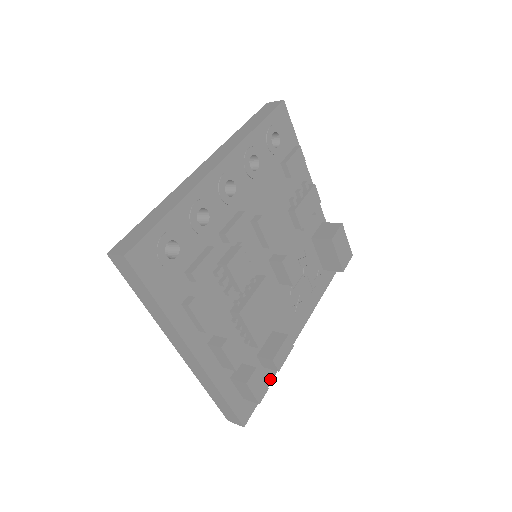
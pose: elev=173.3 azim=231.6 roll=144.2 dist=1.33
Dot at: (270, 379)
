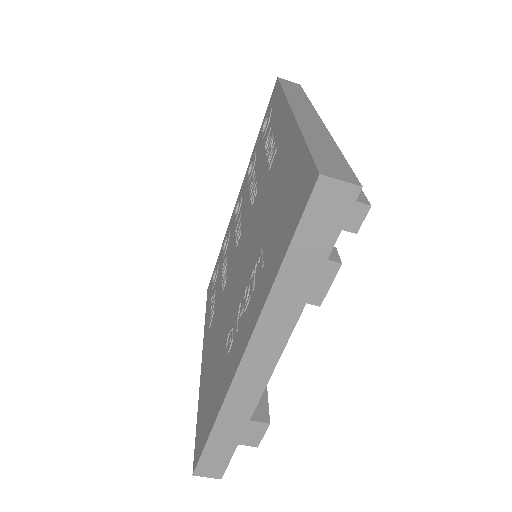
Dot at: (315, 277)
